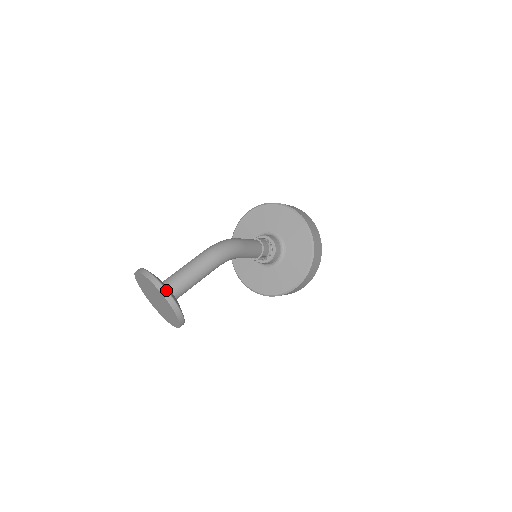
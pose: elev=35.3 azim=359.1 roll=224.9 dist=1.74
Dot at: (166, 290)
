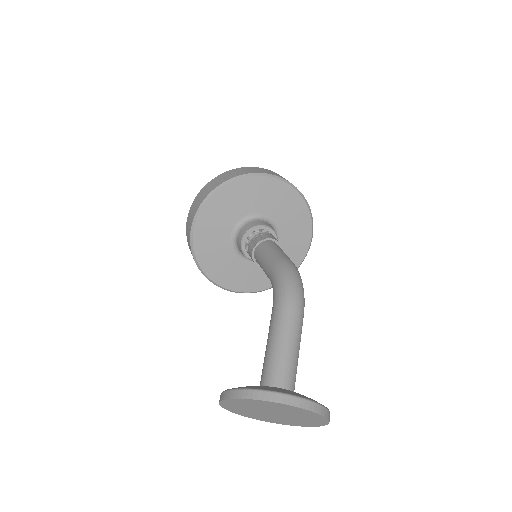
Dot at: (326, 408)
